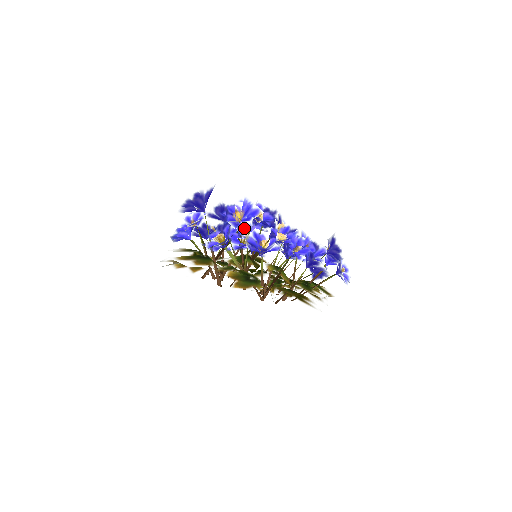
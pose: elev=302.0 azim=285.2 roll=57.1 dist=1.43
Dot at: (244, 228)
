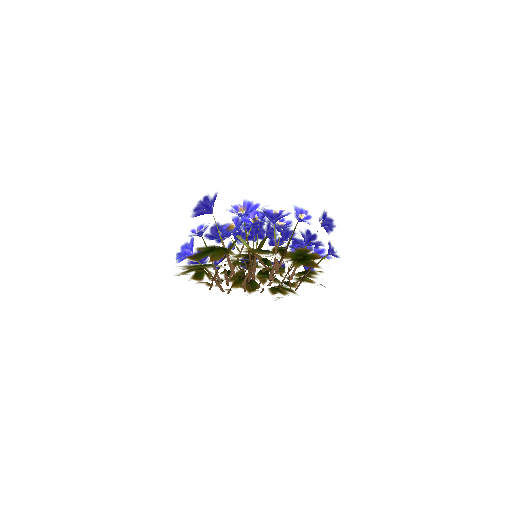
Dot at: (252, 213)
